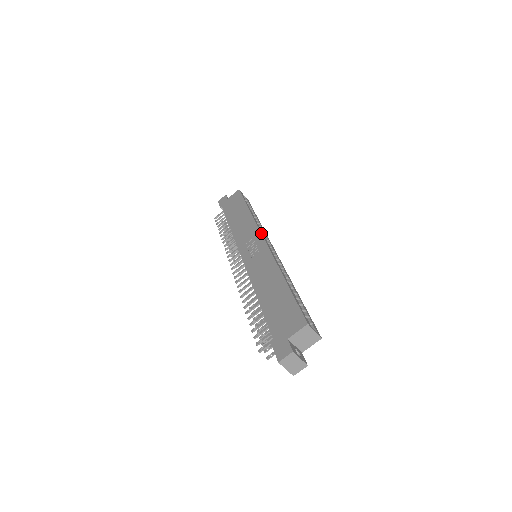
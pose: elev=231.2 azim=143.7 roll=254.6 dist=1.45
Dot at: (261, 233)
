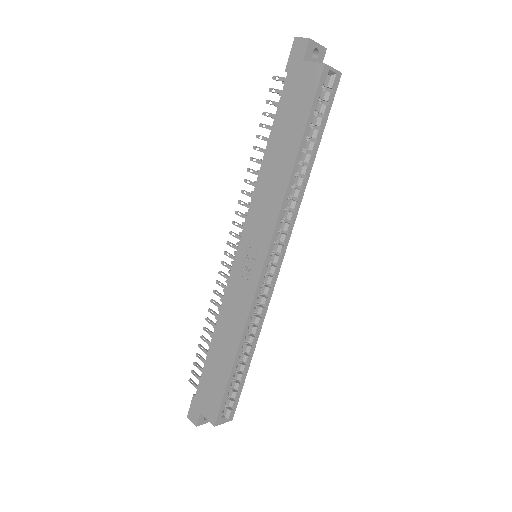
Dot at: (268, 250)
